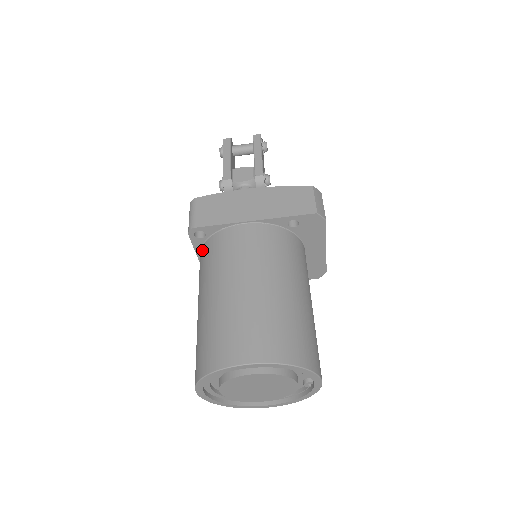
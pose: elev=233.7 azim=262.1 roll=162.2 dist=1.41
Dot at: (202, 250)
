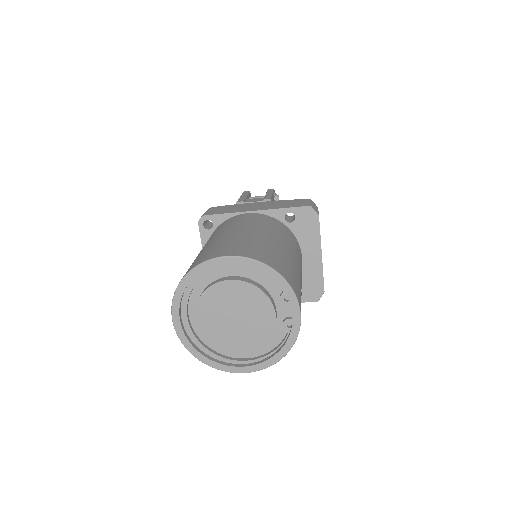
Dot at: occluded
